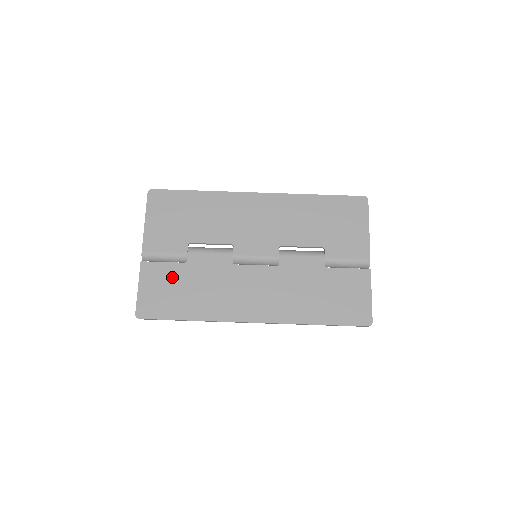
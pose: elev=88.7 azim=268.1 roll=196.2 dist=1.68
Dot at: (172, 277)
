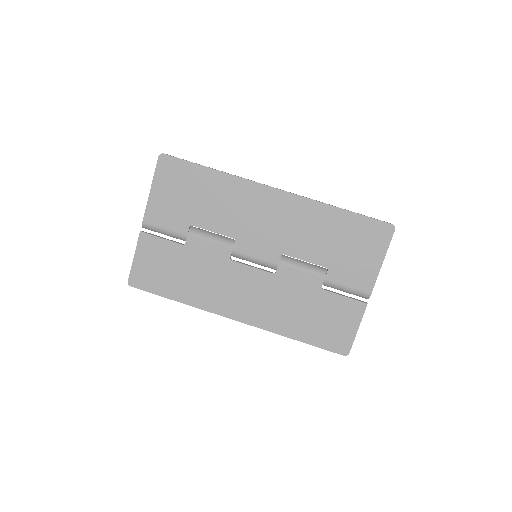
Dot at: (168, 256)
